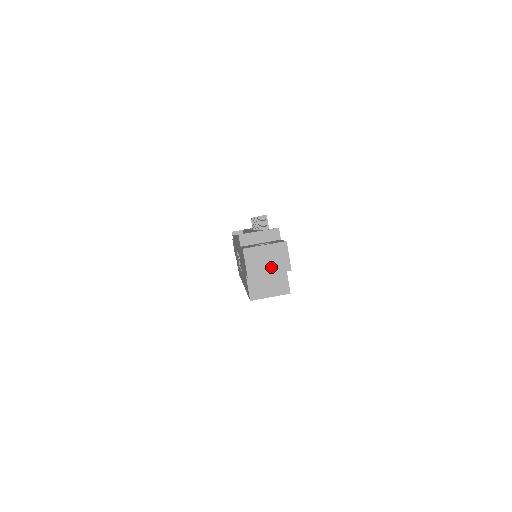
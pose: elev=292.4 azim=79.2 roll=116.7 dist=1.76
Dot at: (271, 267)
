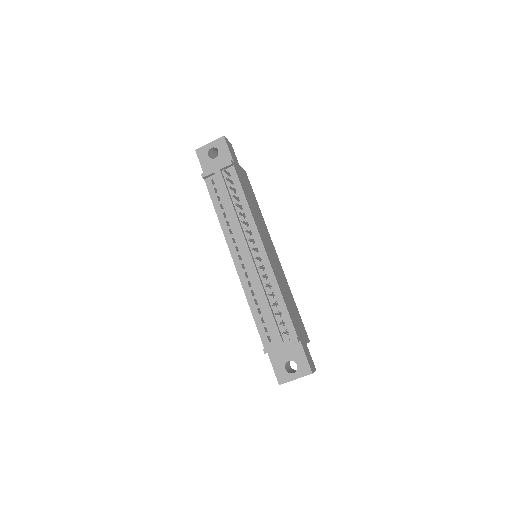
Dot at: occluded
